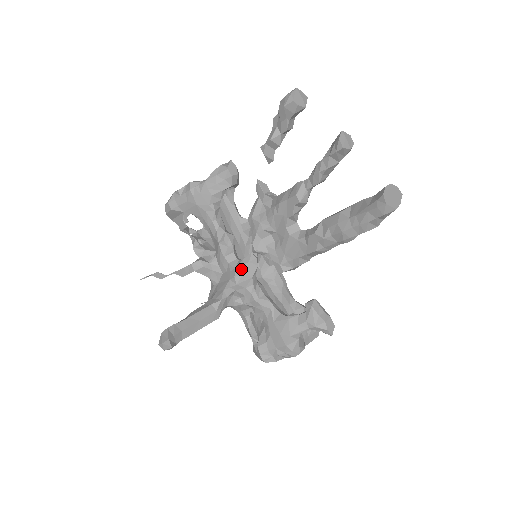
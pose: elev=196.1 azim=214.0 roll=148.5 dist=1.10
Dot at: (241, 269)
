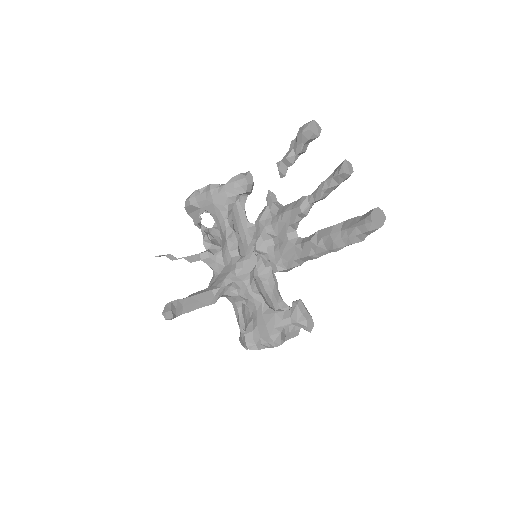
Dot at: (242, 264)
